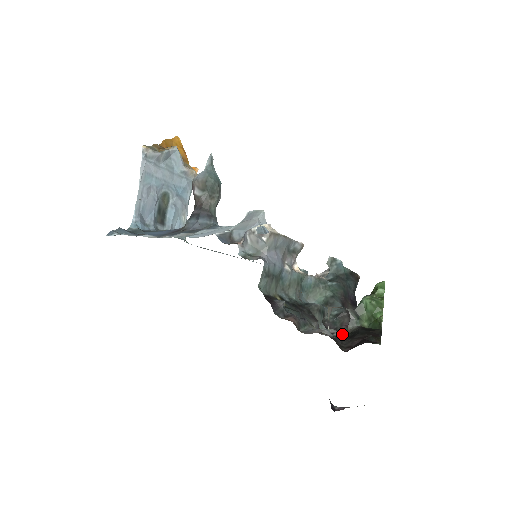
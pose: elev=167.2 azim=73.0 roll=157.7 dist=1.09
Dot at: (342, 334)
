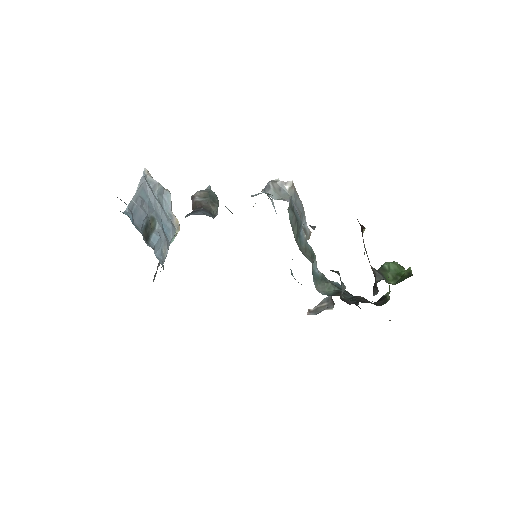
Dot at: occluded
